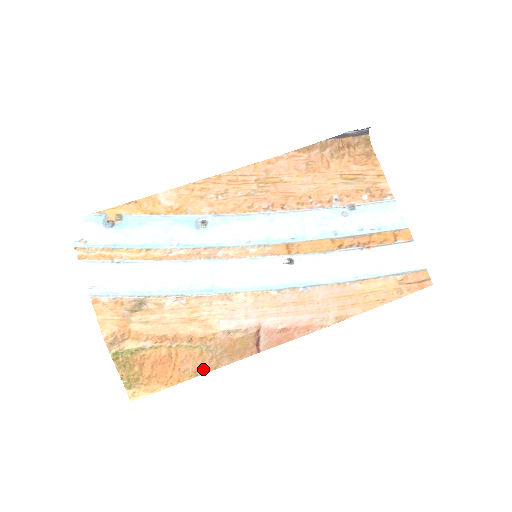
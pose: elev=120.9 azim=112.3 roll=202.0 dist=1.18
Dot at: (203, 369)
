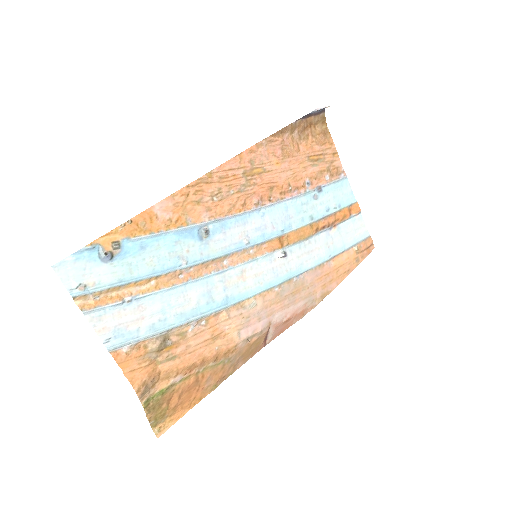
Dot at: (222, 379)
